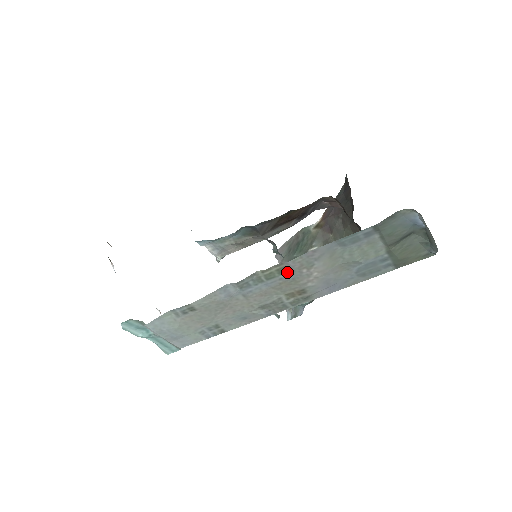
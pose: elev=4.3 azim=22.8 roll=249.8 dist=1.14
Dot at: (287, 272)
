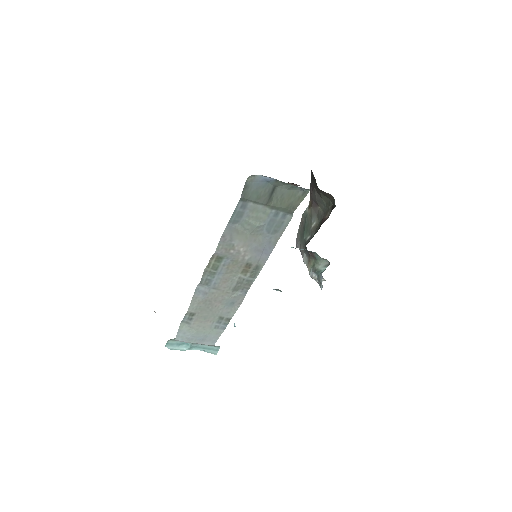
Dot at: (223, 259)
